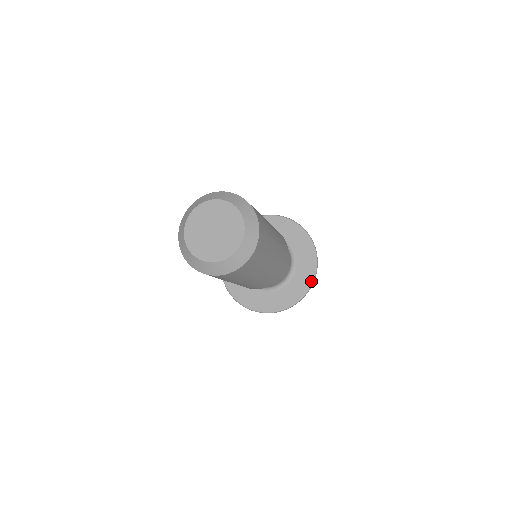
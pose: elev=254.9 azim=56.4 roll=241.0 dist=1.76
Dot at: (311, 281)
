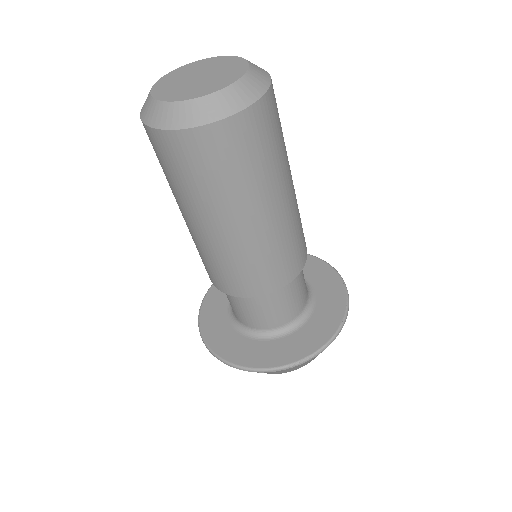
Dot at: (344, 291)
